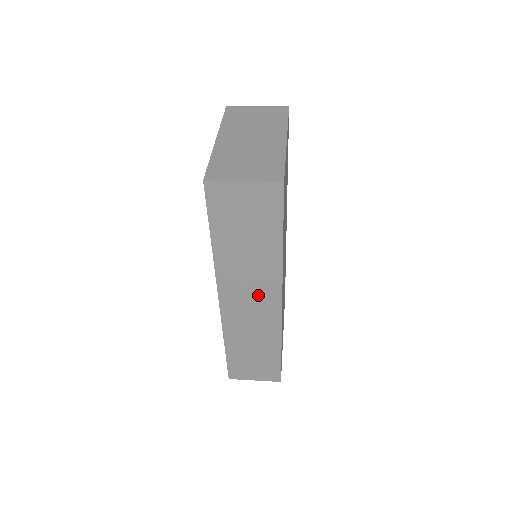
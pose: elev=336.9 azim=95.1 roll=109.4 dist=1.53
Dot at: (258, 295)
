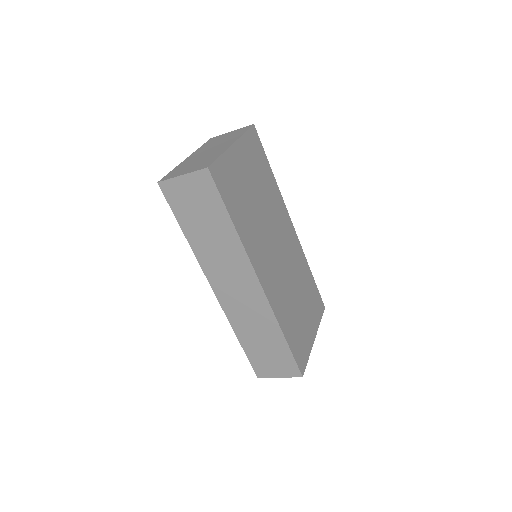
Dot at: (239, 280)
